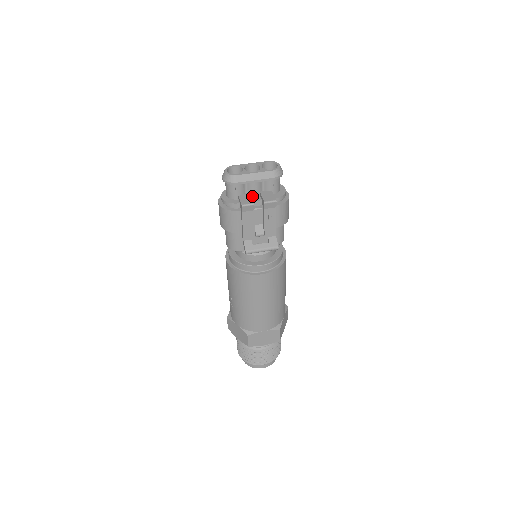
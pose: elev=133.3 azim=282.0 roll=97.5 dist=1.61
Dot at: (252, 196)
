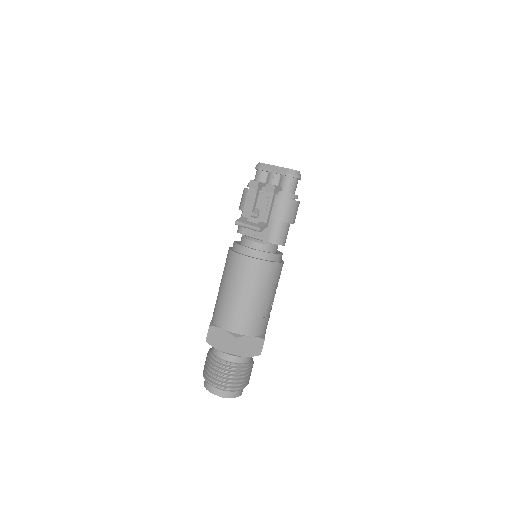
Dot at: occluded
